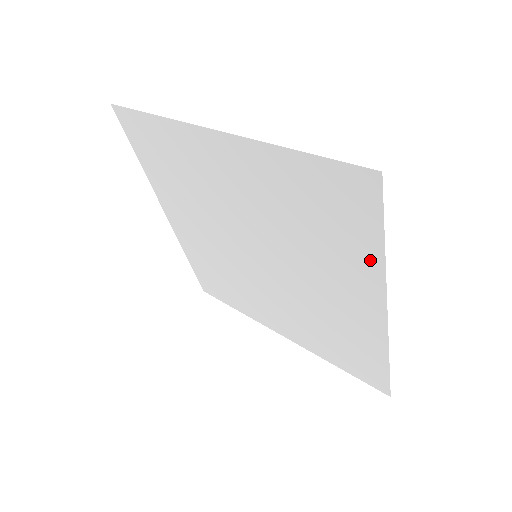
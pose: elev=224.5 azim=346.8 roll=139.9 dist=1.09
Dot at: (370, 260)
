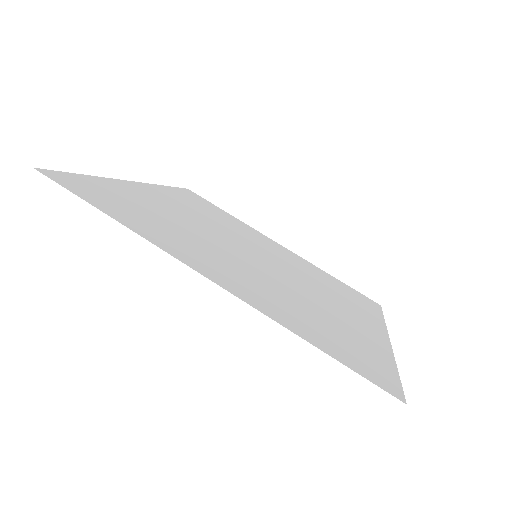
Dot at: (381, 350)
